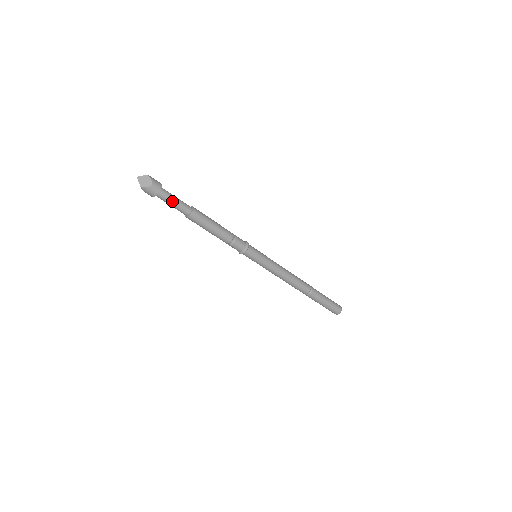
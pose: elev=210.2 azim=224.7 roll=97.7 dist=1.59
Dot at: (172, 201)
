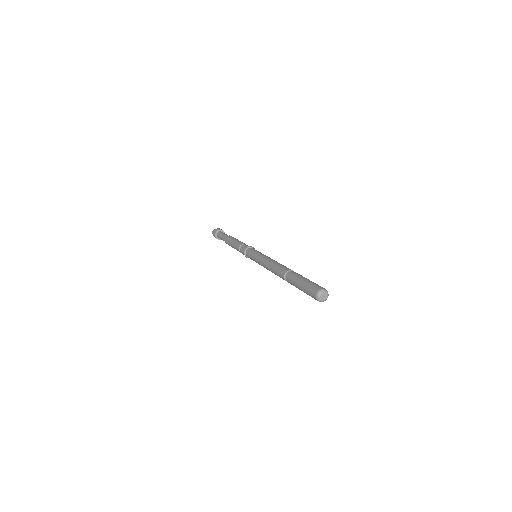
Dot at: (222, 234)
